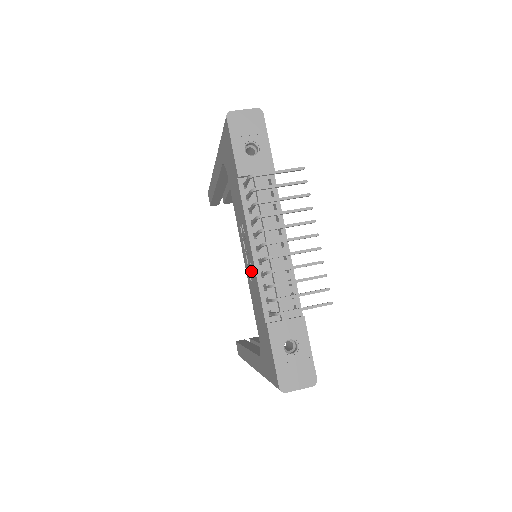
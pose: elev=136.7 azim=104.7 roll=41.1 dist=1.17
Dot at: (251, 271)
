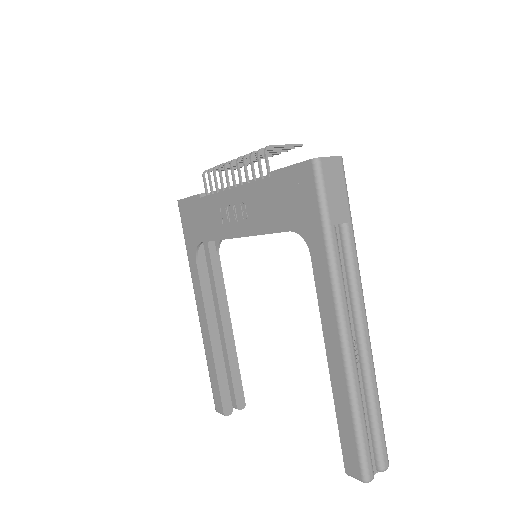
Dot at: (243, 206)
